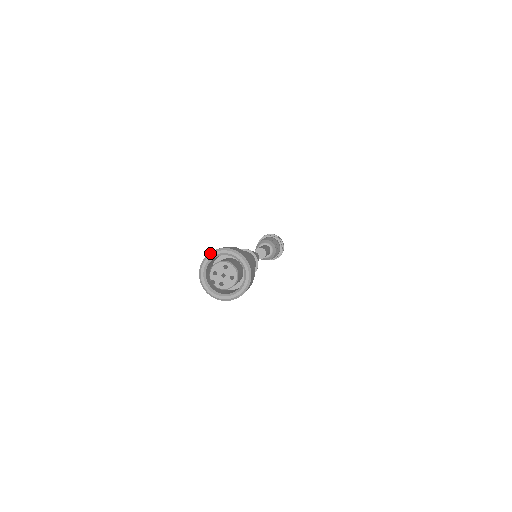
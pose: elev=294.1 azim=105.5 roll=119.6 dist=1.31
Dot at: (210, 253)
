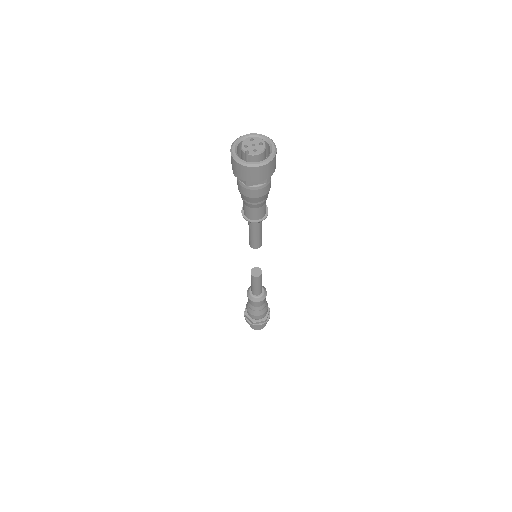
Dot at: (234, 141)
